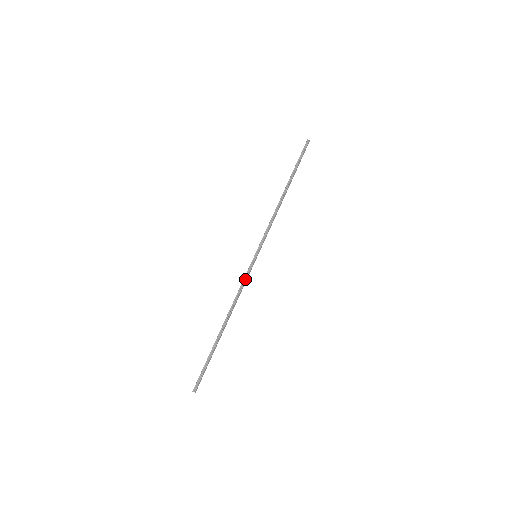
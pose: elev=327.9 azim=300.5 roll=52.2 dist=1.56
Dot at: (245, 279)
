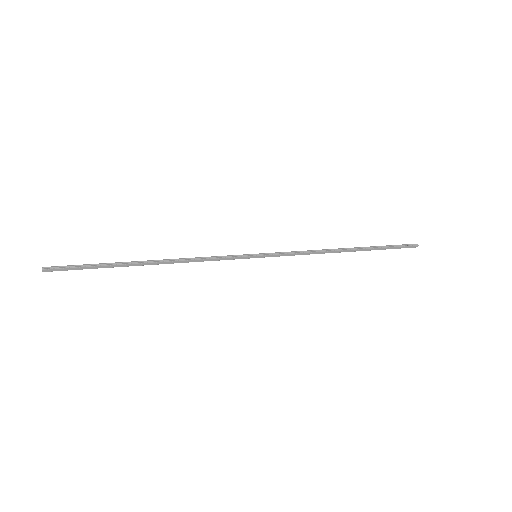
Dot at: (221, 257)
